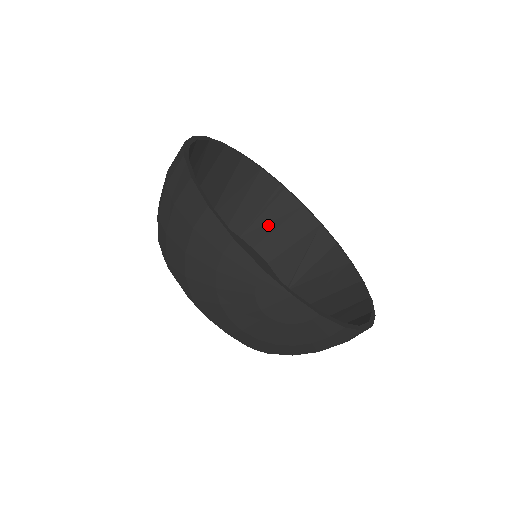
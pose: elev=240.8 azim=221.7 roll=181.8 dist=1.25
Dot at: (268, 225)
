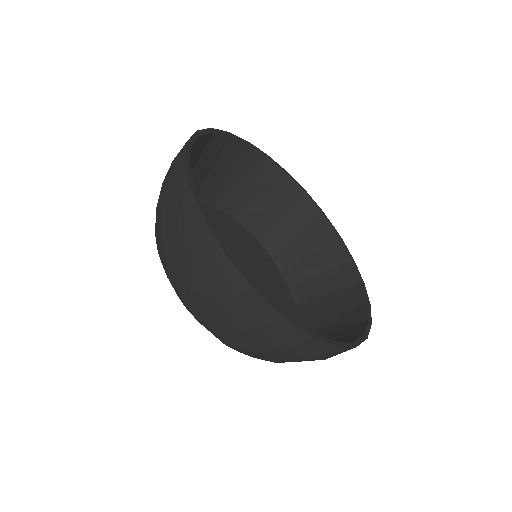
Dot at: (311, 269)
